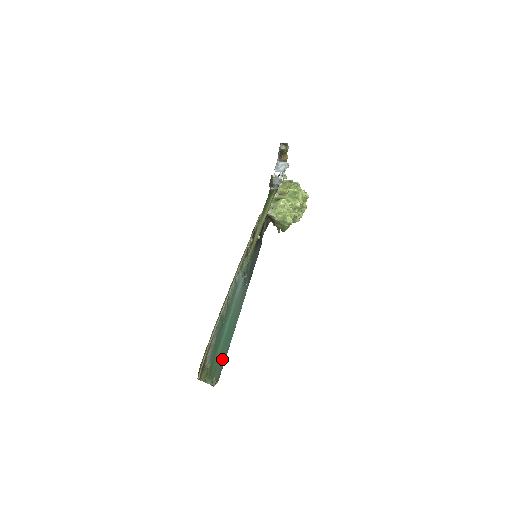
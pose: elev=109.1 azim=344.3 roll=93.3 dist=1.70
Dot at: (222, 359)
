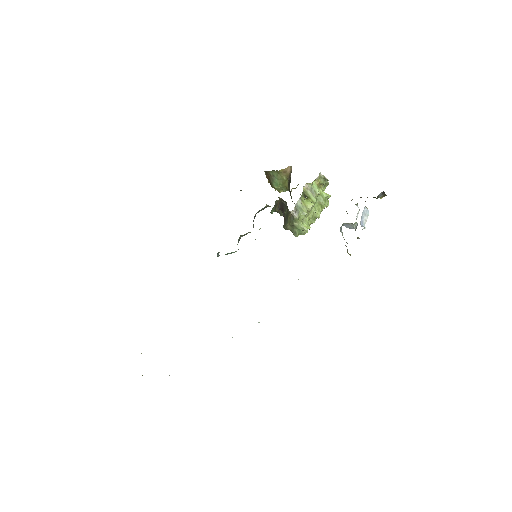
Dot at: occluded
